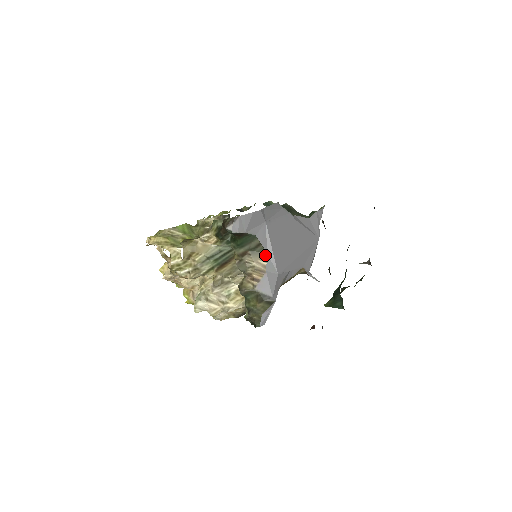
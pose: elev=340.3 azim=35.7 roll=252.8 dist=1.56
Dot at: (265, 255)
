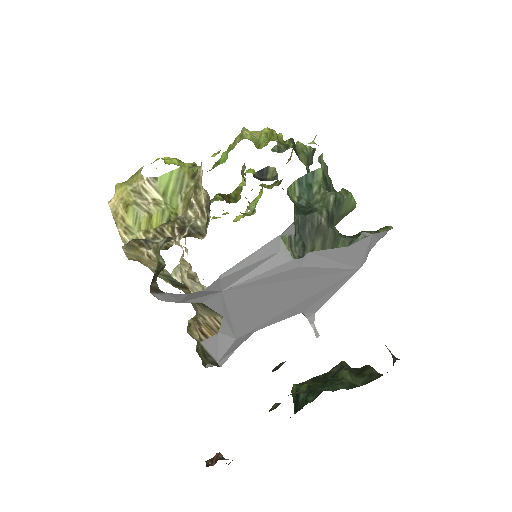
Dot at: (220, 317)
